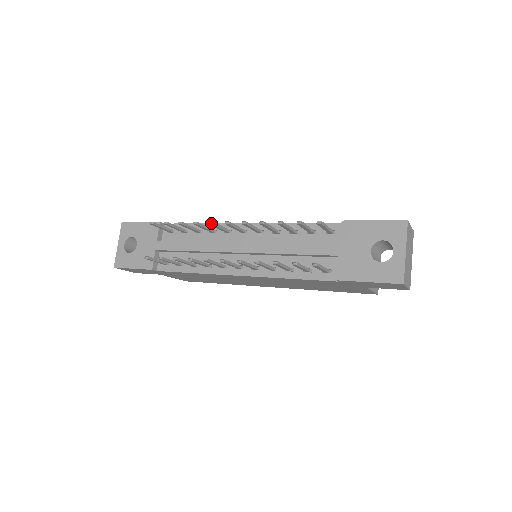
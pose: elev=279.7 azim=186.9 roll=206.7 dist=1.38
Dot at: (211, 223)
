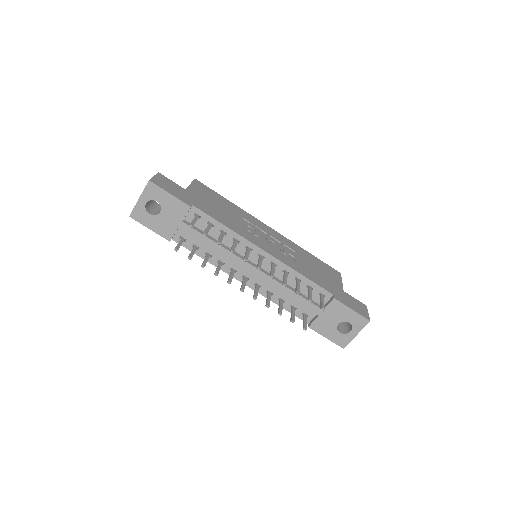
Dot at: (246, 261)
